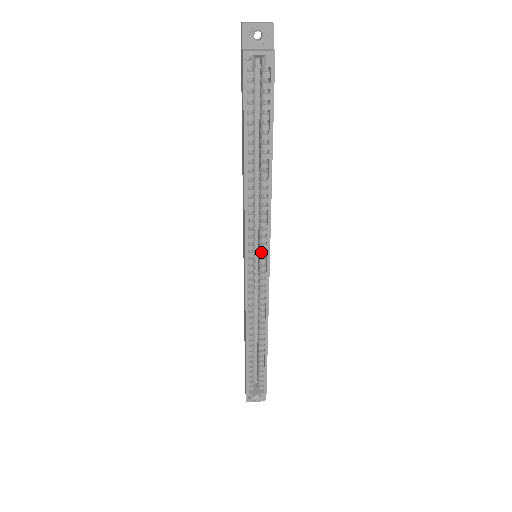
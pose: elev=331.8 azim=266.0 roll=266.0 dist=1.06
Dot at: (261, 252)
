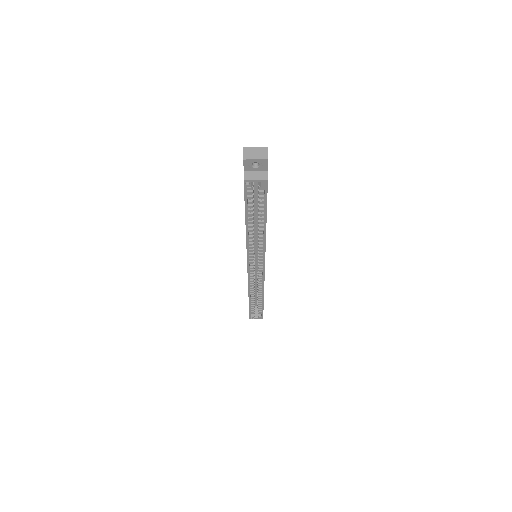
Dot at: (259, 261)
